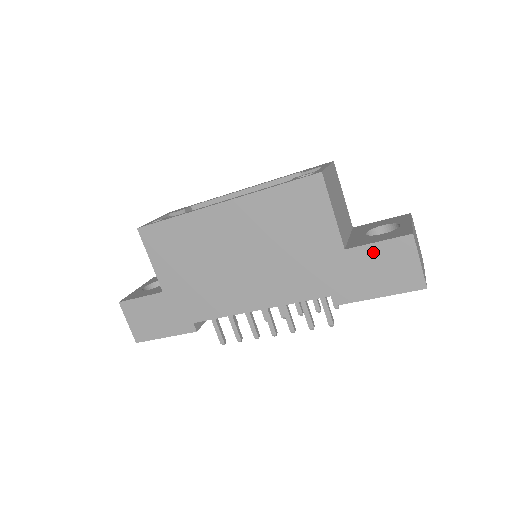
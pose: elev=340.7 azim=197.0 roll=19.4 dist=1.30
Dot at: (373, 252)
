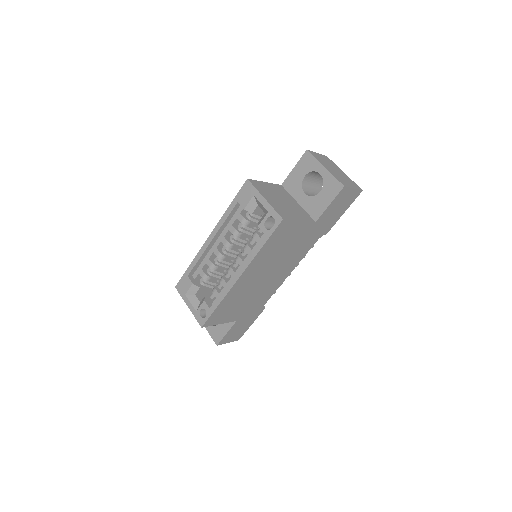
Dot at: (330, 209)
